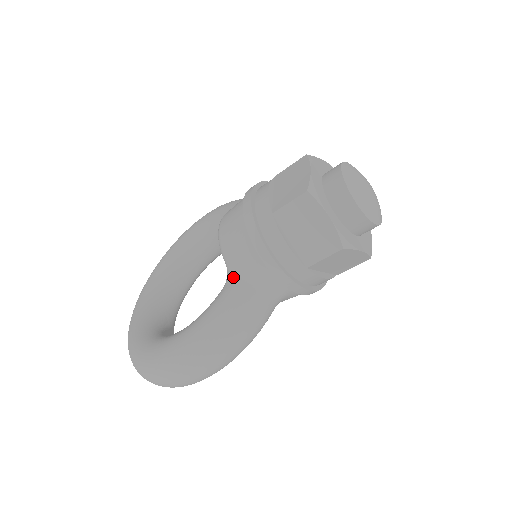
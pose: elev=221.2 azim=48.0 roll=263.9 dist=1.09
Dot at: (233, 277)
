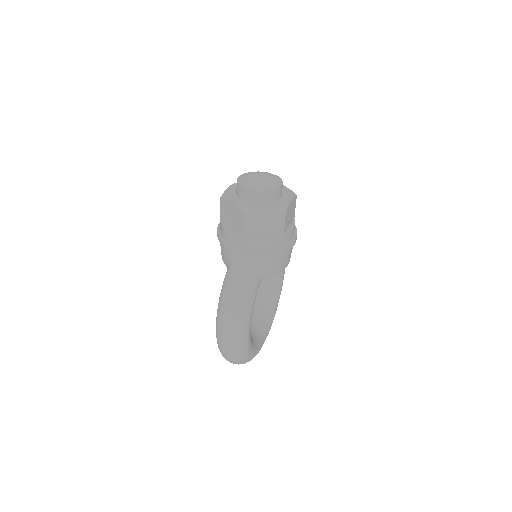
Dot at: occluded
